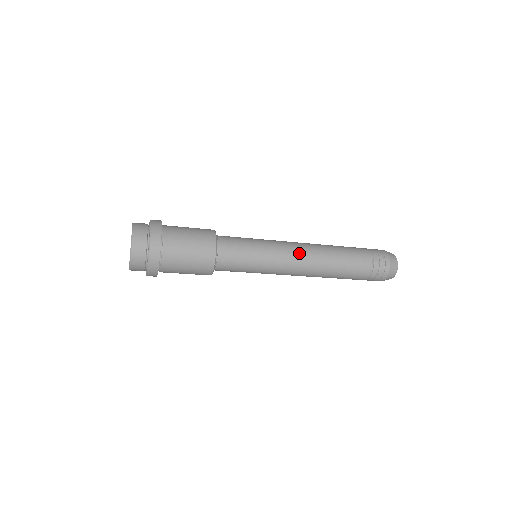
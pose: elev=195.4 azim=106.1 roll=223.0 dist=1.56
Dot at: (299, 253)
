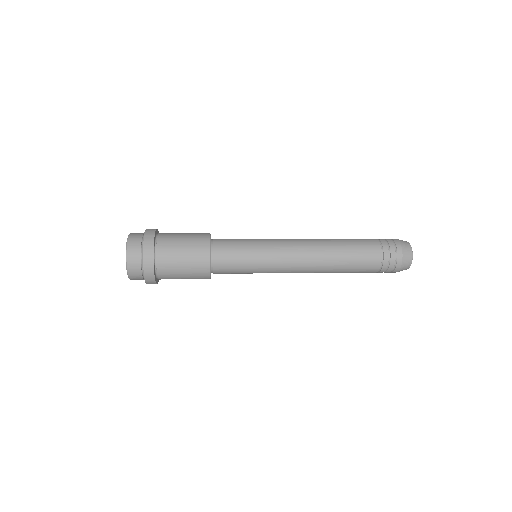
Dot at: (298, 245)
